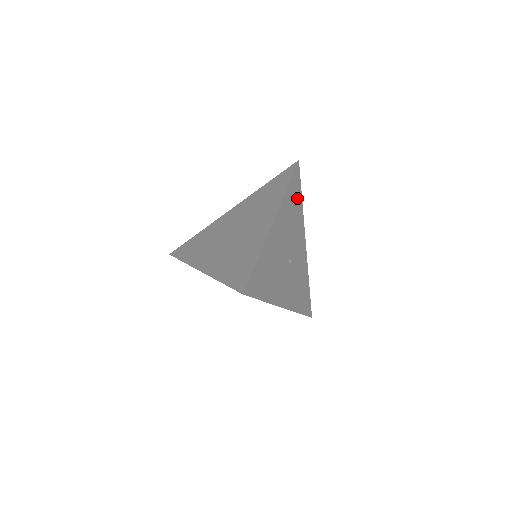
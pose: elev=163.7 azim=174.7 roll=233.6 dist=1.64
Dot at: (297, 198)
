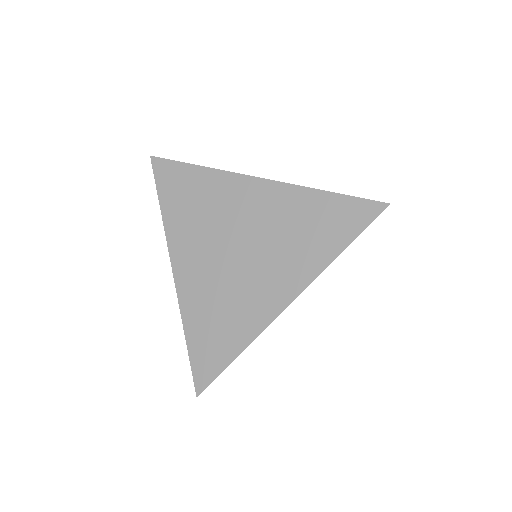
Dot at: occluded
